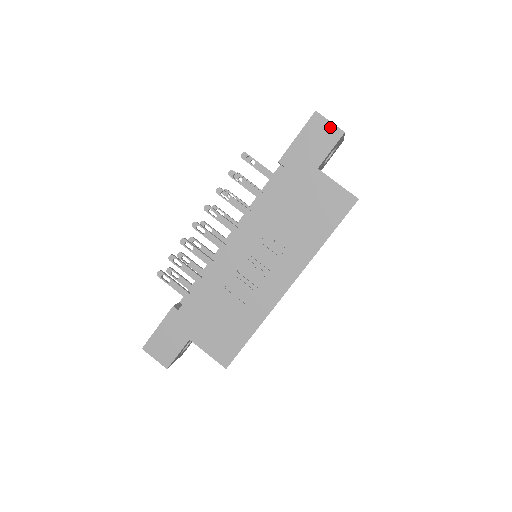
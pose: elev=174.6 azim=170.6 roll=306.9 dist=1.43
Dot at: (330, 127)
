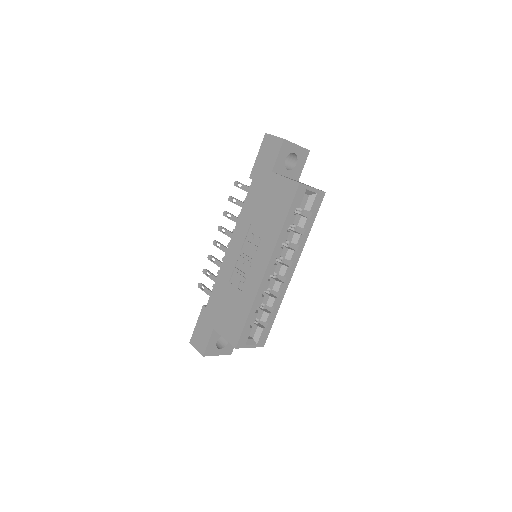
Dot at: (275, 140)
